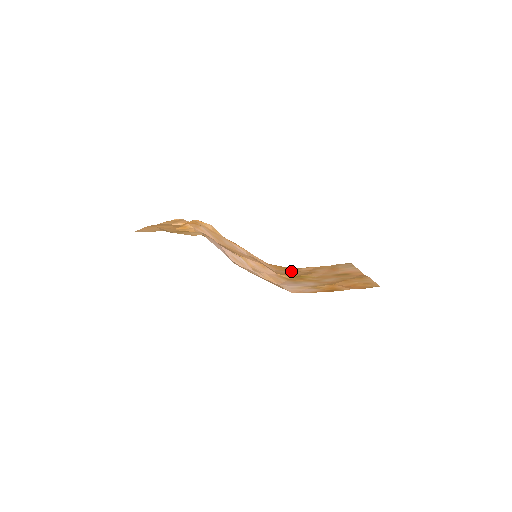
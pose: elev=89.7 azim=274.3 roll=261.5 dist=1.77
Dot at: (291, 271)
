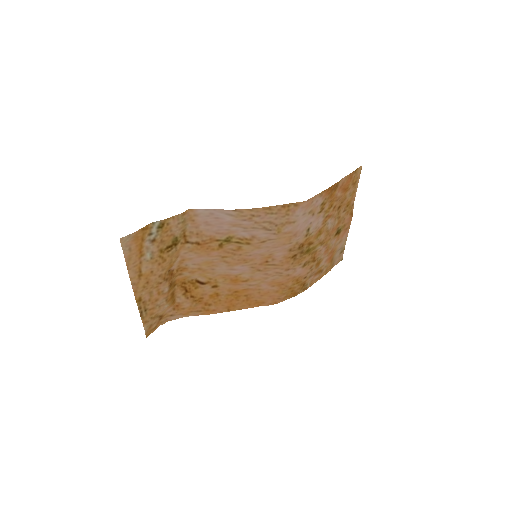
Dot at: (301, 279)
